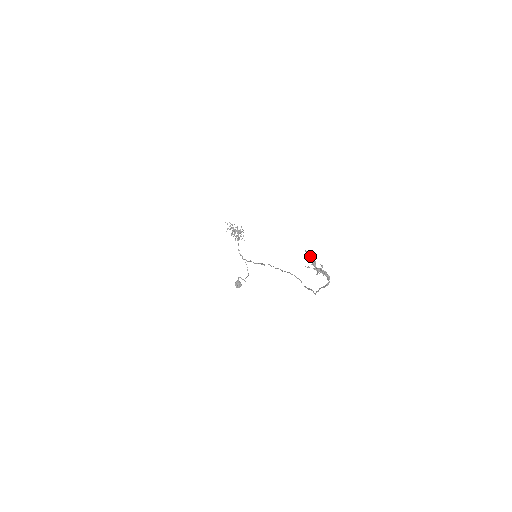
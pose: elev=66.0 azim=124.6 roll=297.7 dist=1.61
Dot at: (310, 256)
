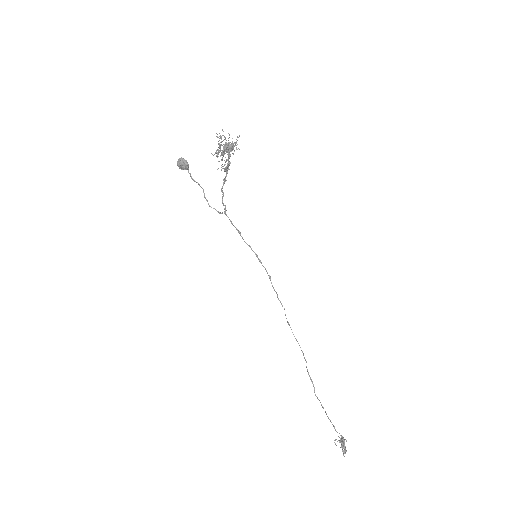
Dot at: (345, 449)
